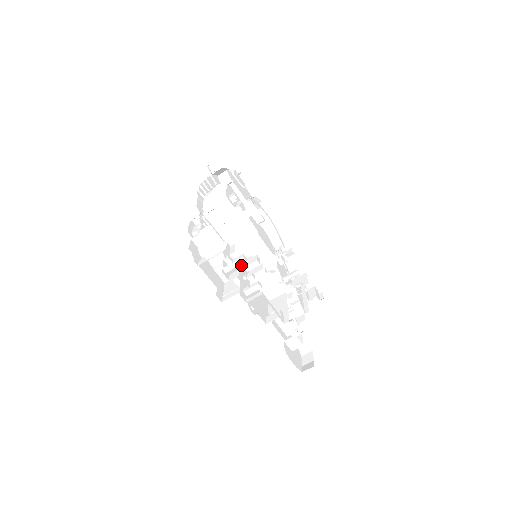
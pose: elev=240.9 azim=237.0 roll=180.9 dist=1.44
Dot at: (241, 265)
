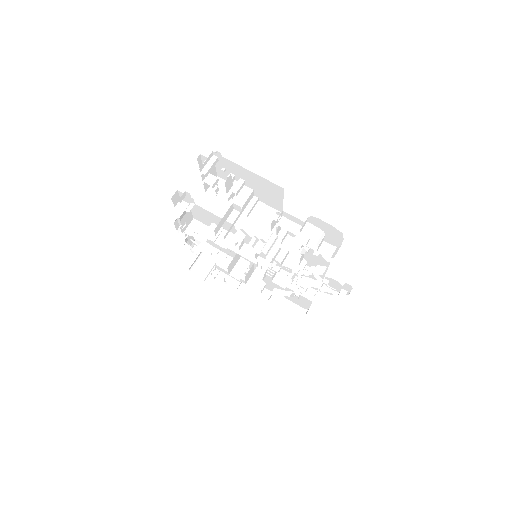
Dot at: occluded
